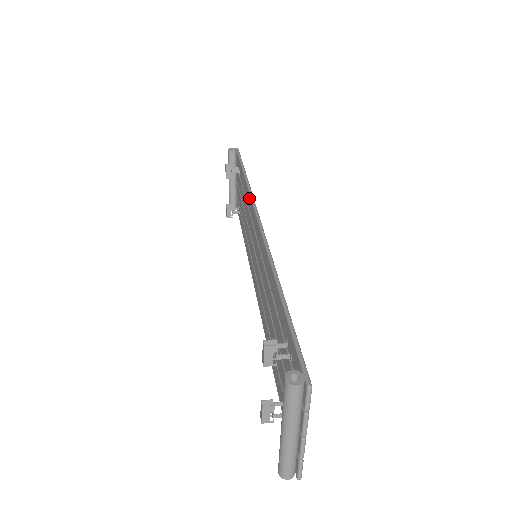
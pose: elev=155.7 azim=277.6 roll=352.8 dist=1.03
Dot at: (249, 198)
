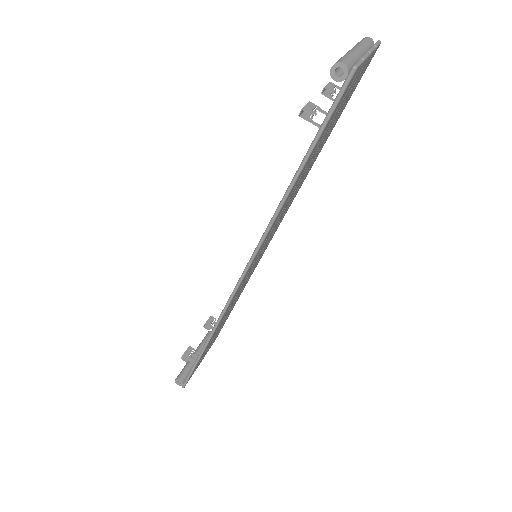
Dot at: (261, 237)
